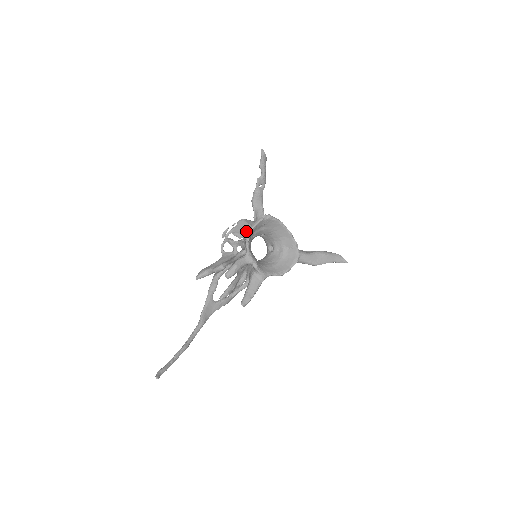
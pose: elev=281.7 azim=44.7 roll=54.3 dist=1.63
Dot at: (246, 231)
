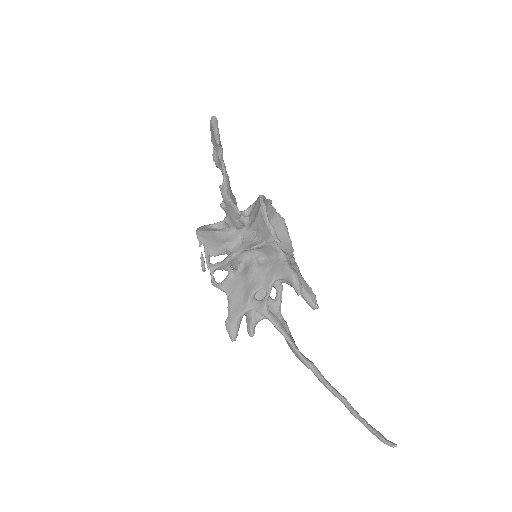
Dot at: (222, 240)
